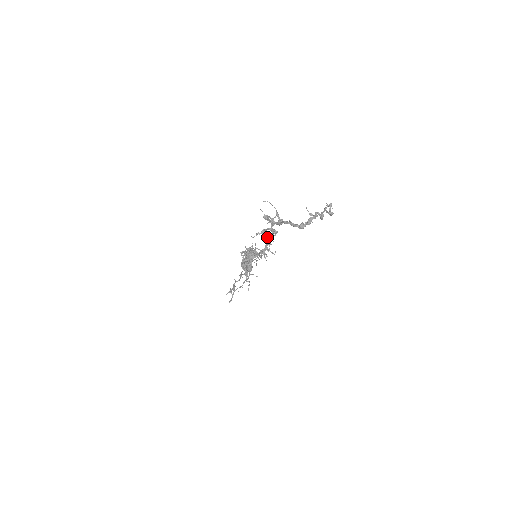
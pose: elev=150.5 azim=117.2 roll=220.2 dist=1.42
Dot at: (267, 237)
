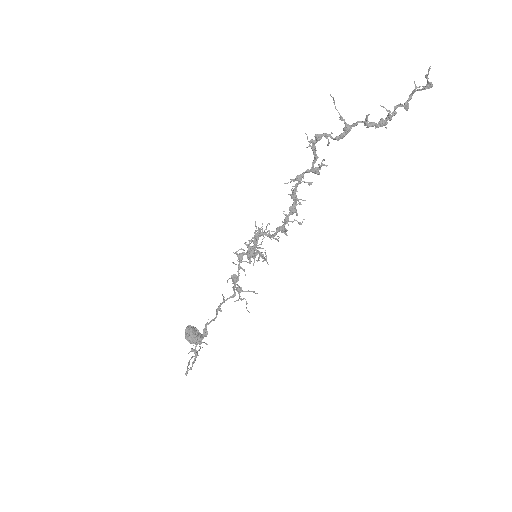
Dot at: (295, 195)
